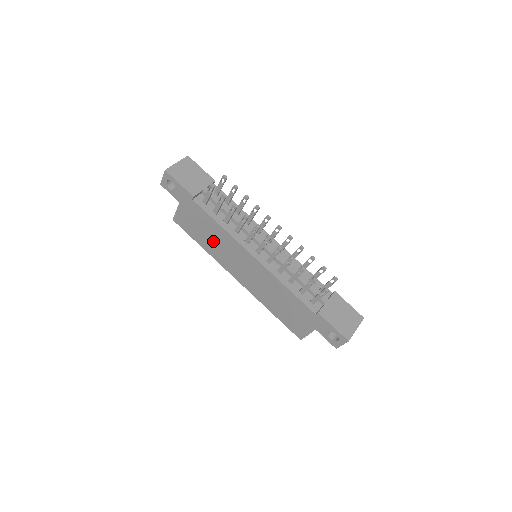
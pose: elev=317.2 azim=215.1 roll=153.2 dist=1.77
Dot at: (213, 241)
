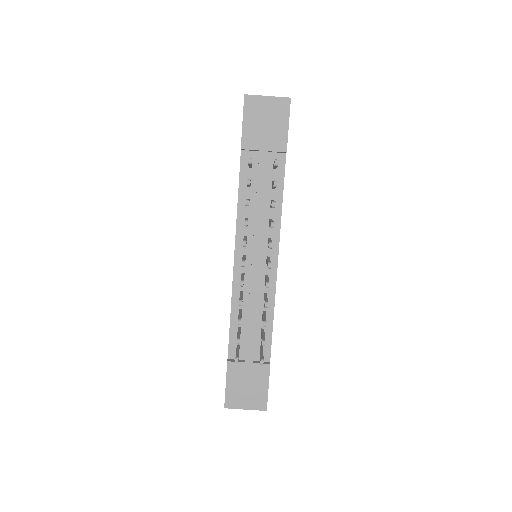
Dot at: occluded
